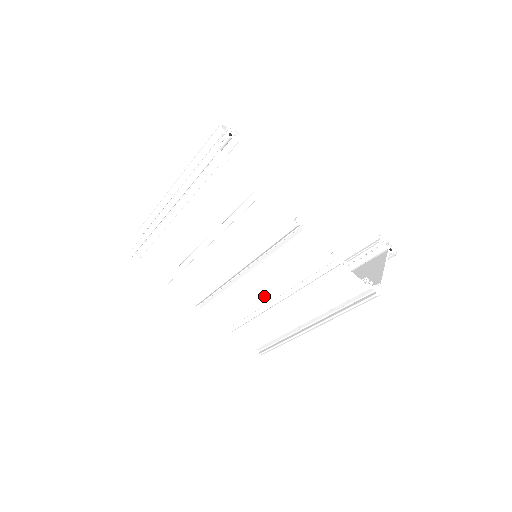
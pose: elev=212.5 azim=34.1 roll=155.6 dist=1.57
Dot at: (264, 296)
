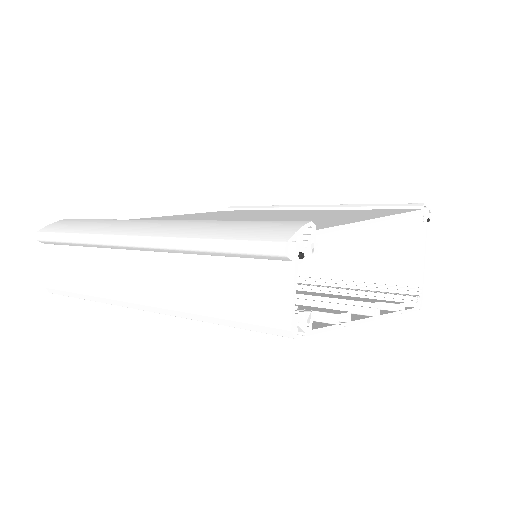
Dot at: occluded
